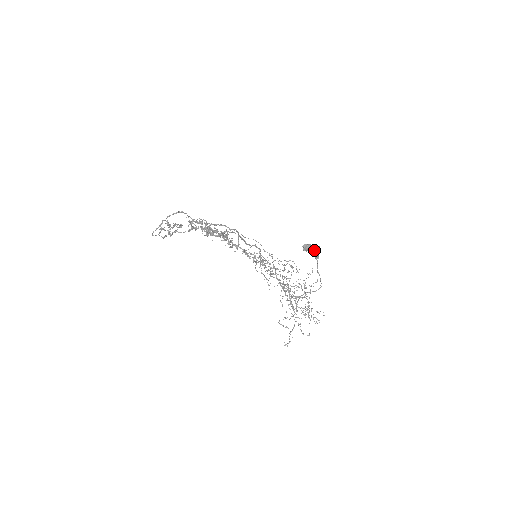
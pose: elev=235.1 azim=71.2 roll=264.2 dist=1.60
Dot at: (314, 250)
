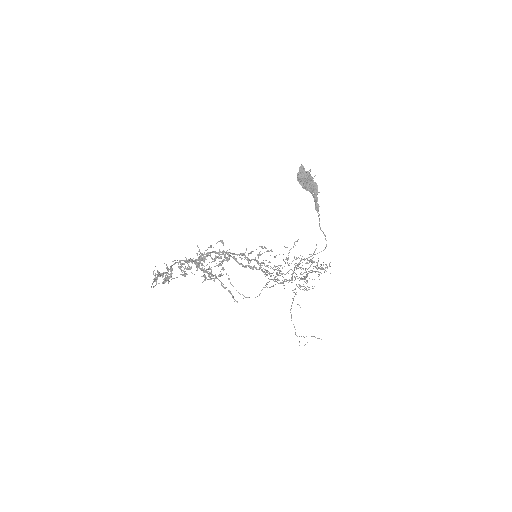
Dot at: (312, 194)
